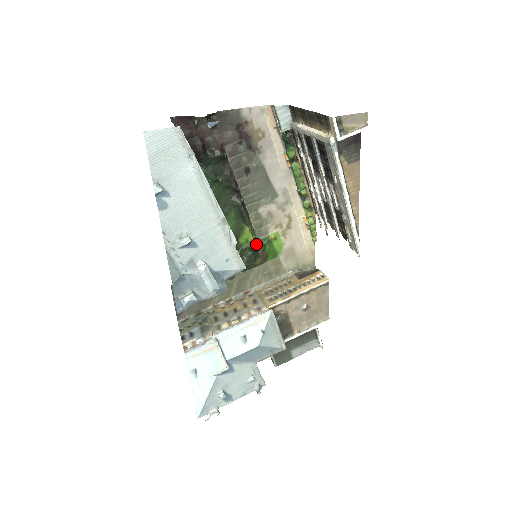
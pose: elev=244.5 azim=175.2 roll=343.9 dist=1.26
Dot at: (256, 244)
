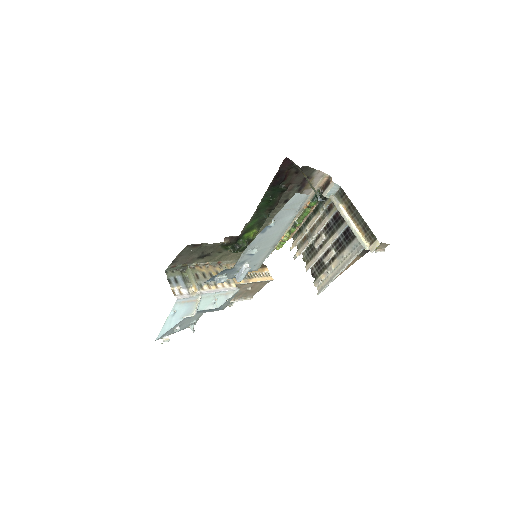
Dot at: (251, 240)
